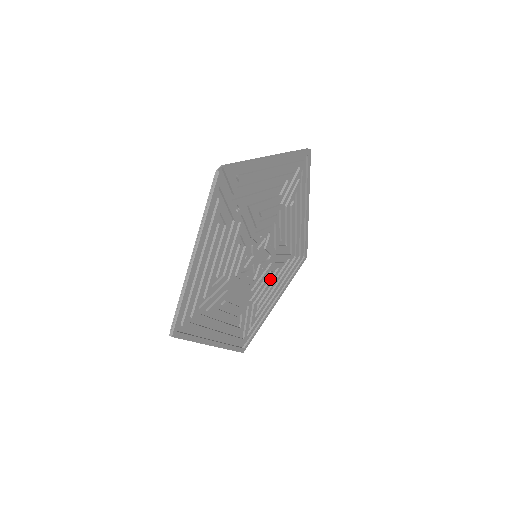
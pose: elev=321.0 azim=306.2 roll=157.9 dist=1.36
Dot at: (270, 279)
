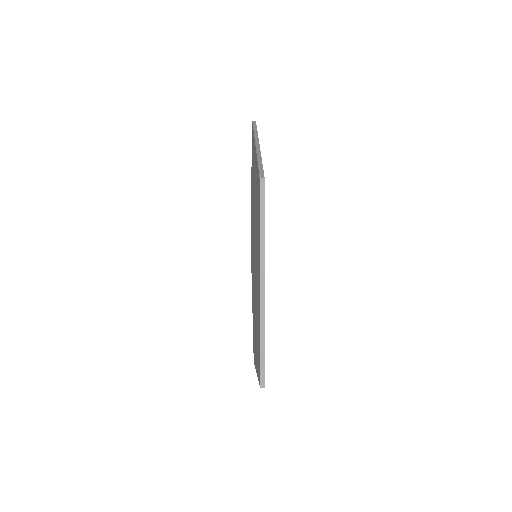
Dot at: occluded
